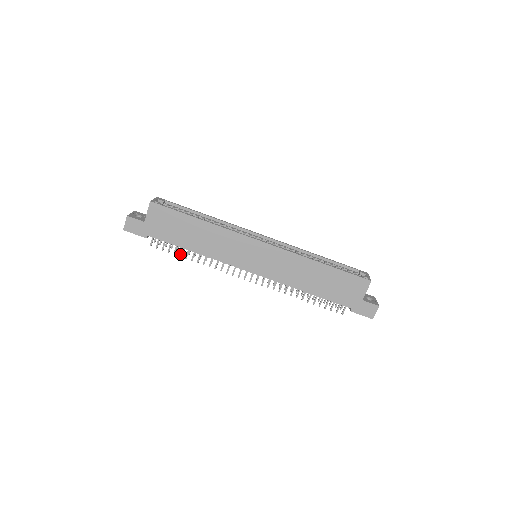
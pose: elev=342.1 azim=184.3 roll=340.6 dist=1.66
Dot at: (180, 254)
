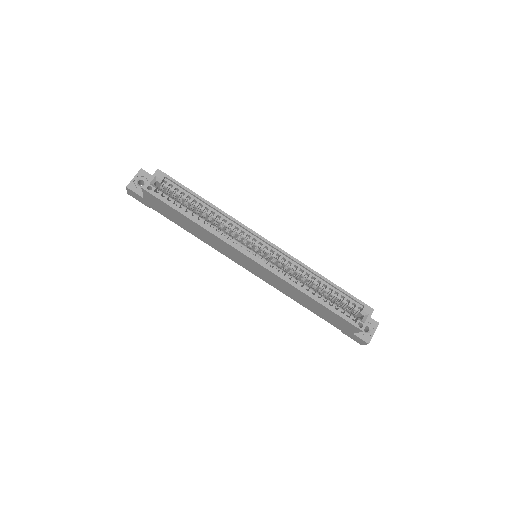
Dot at: occluded
